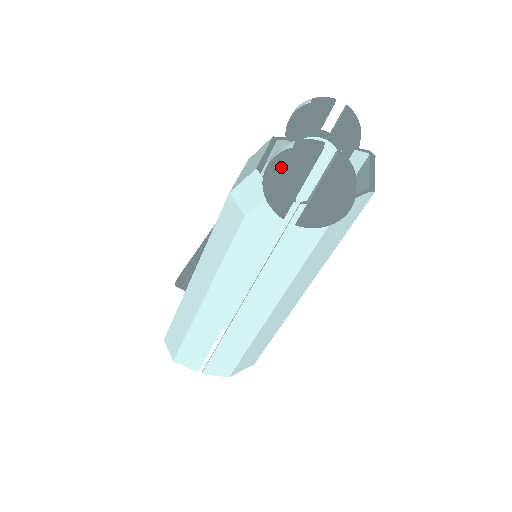
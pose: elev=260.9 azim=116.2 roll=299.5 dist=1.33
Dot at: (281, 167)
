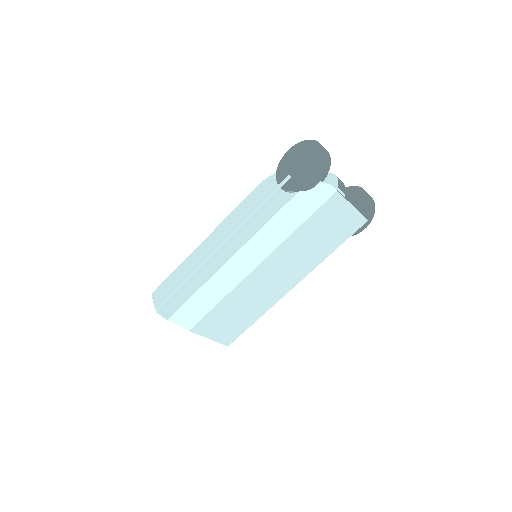
Dot at: (294, 150)
